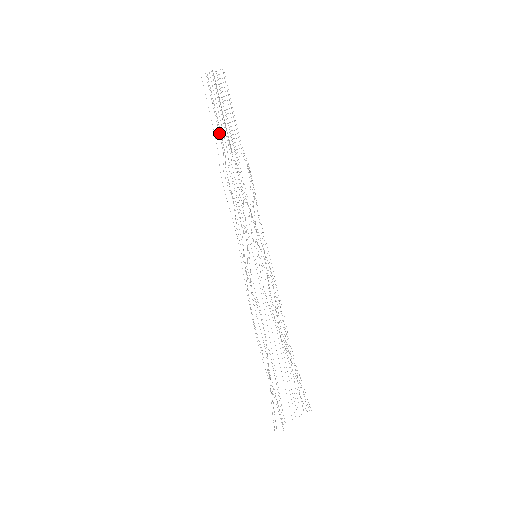
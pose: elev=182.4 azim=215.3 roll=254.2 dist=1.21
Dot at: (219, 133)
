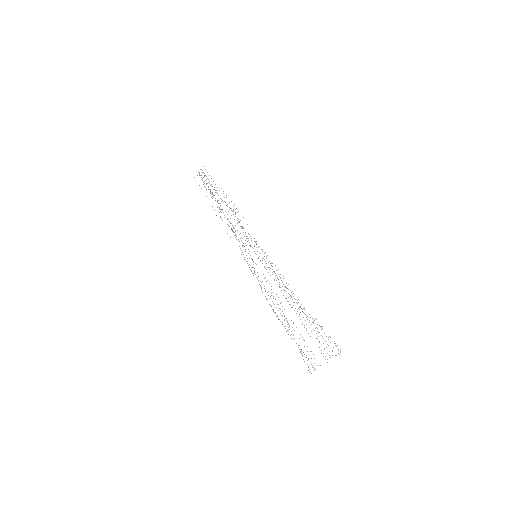
Dot at: occluded
